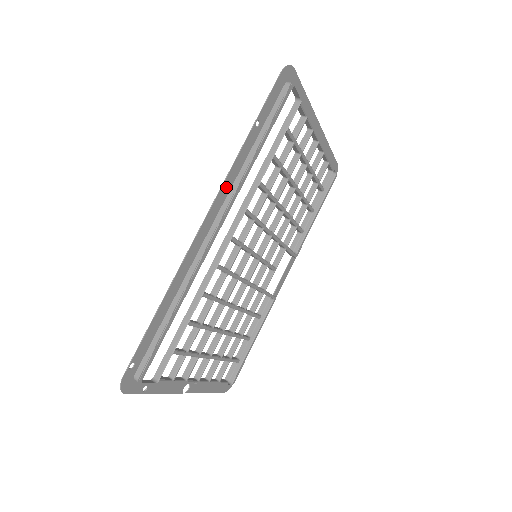
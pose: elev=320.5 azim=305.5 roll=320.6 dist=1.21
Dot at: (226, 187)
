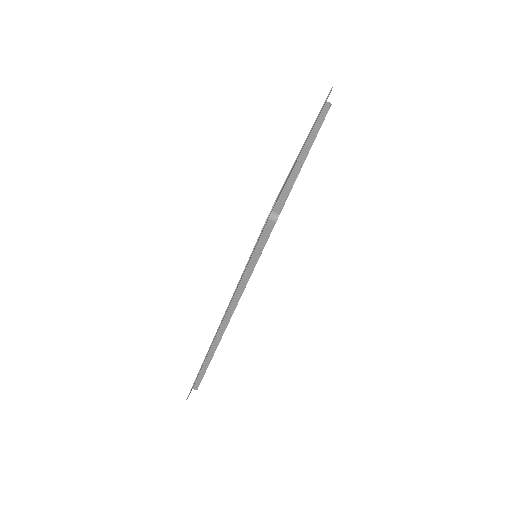
Dot at: occluded
